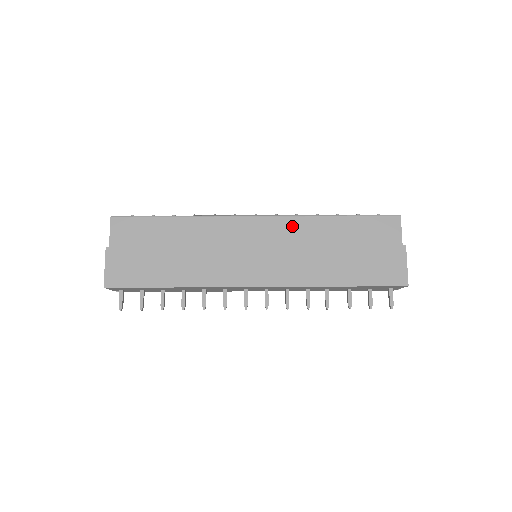
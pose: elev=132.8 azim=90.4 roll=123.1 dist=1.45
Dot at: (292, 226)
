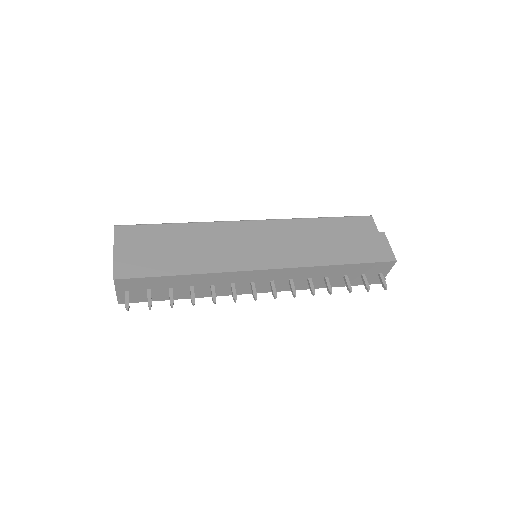
Dot at: (285, 226)
